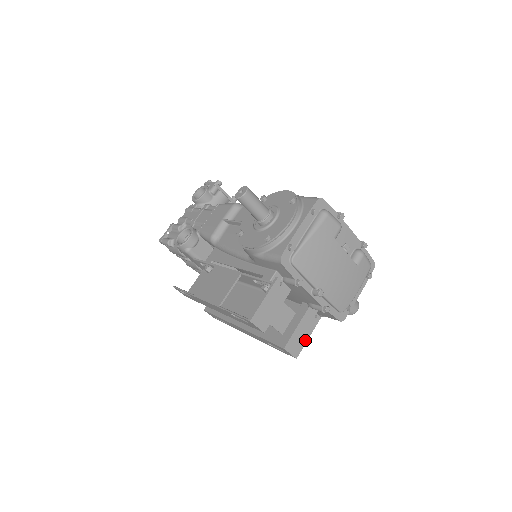
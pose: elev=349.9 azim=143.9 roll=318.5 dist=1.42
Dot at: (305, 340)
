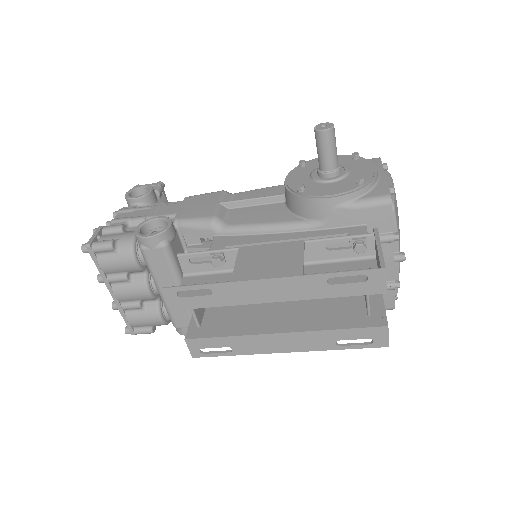
Dot at: occluded
